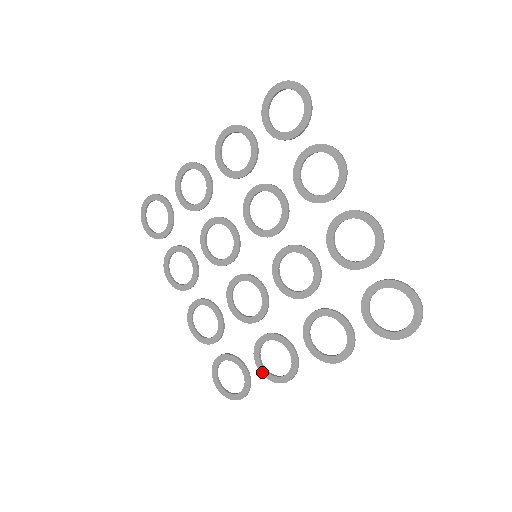
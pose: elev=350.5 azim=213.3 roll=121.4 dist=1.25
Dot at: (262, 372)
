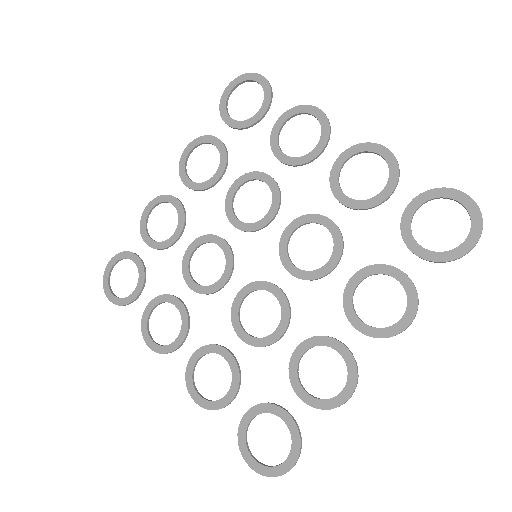
Dot at: (311, 403)
